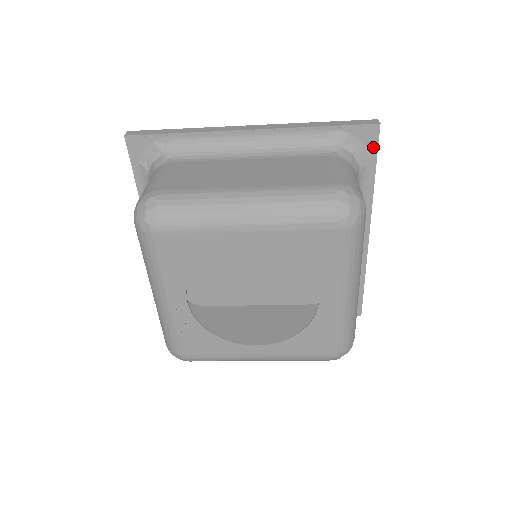
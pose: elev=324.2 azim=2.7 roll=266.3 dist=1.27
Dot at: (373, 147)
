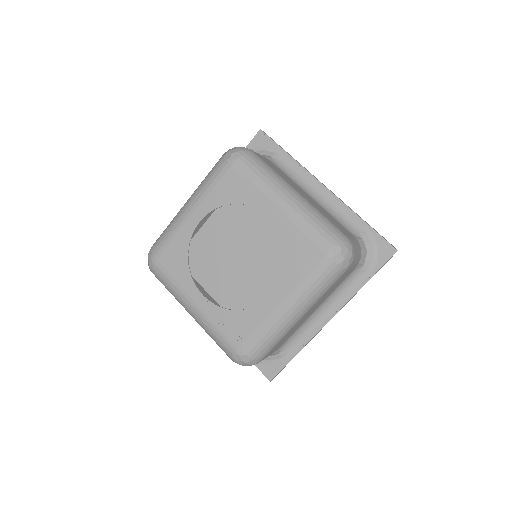
Dot at: (269, 142)
